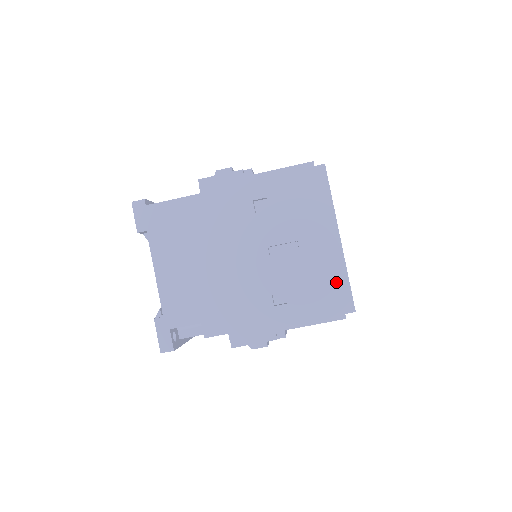
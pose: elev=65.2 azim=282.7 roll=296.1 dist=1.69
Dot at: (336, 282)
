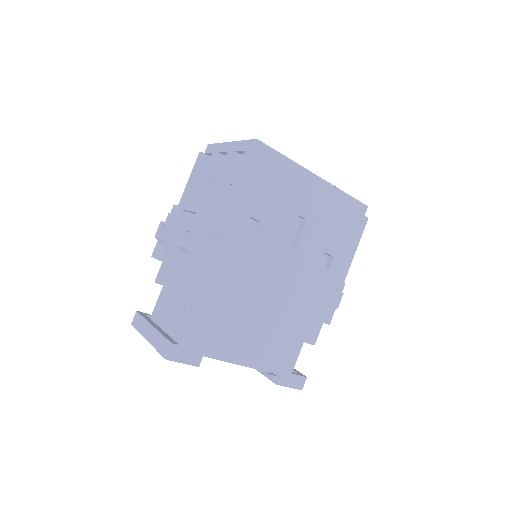
Dot at: (344, 206)
